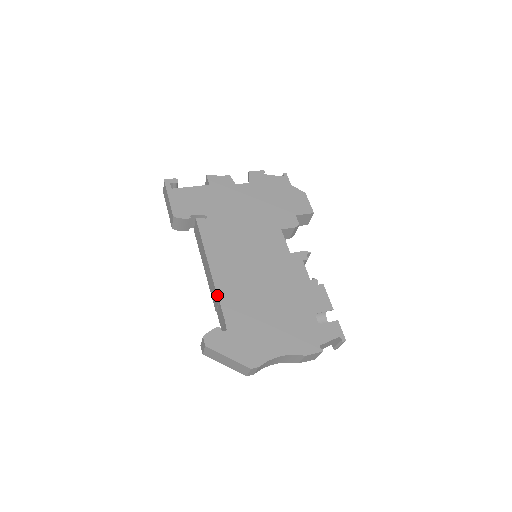
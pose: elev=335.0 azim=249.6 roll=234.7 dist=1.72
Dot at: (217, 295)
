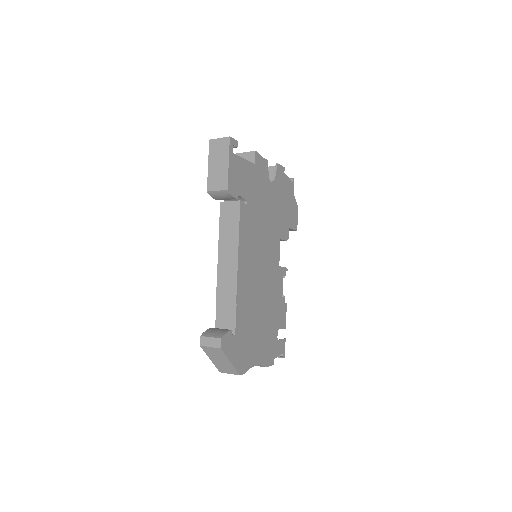
Dot at: (237, 296)
